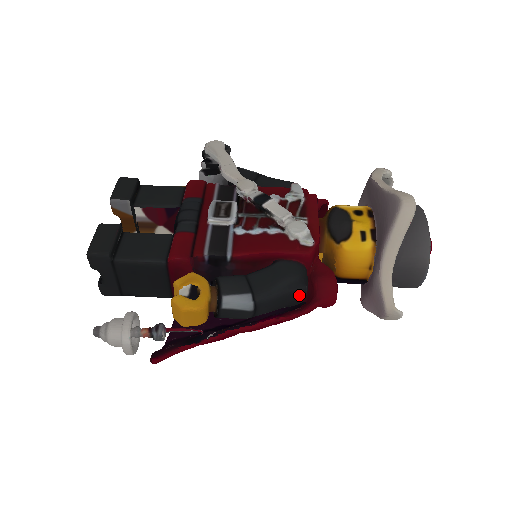
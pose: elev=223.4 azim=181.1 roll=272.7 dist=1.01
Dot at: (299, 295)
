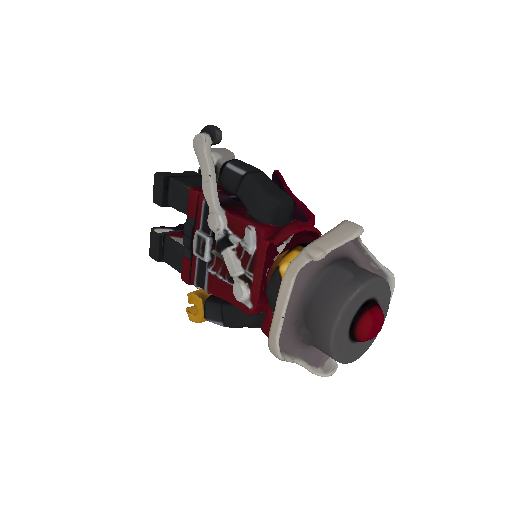
Dot at: occluded
